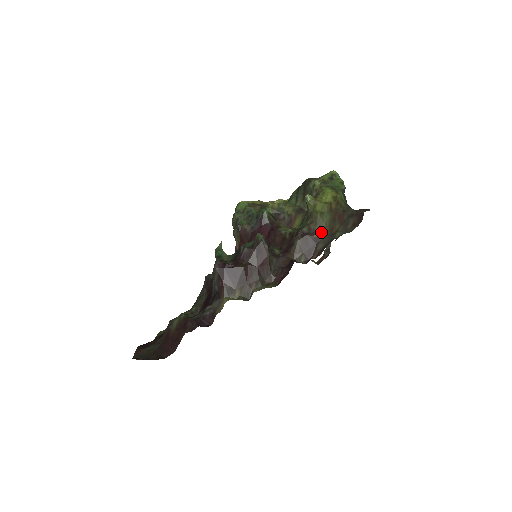
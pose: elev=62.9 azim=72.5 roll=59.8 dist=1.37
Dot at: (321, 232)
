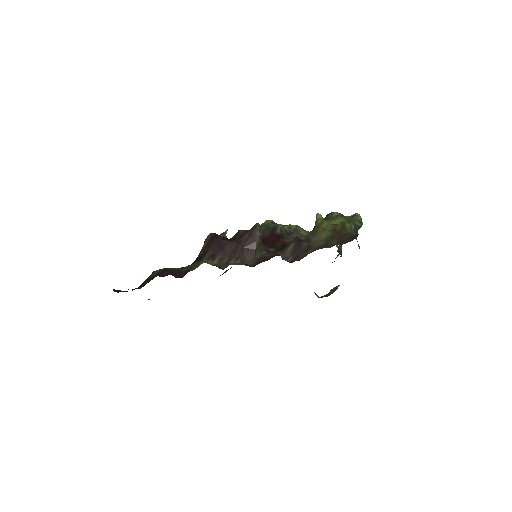
Dot at: (316, 242)
